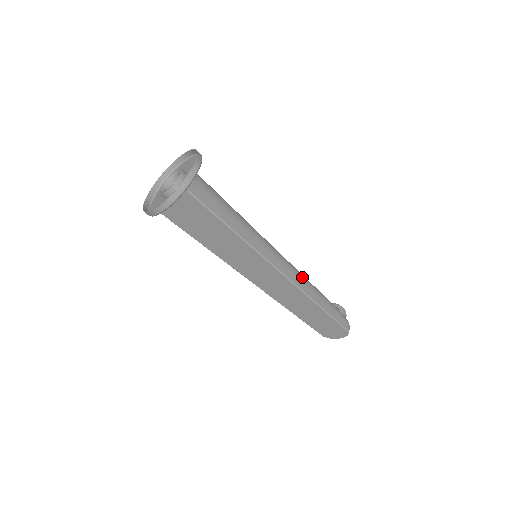
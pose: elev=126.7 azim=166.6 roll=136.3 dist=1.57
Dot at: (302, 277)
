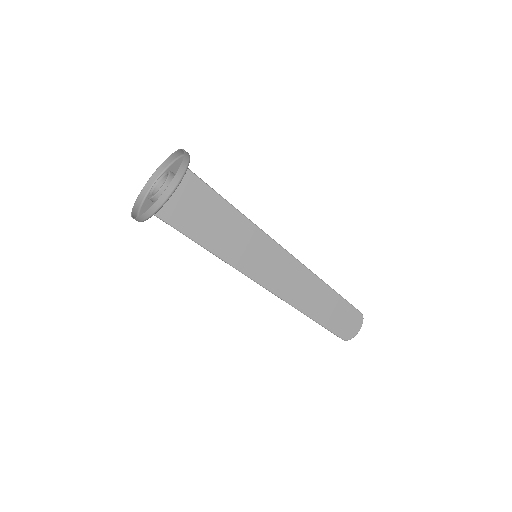
Dot at: occluded
